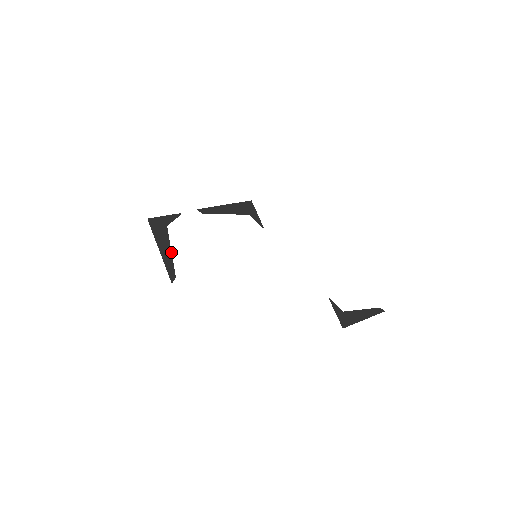
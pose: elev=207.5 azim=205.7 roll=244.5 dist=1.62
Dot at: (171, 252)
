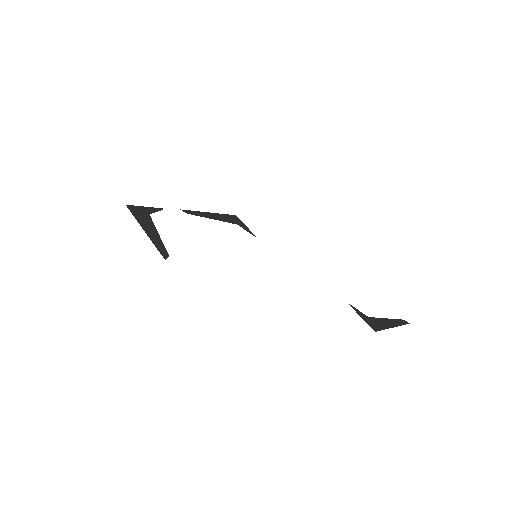
Dot at: (159, 235)
